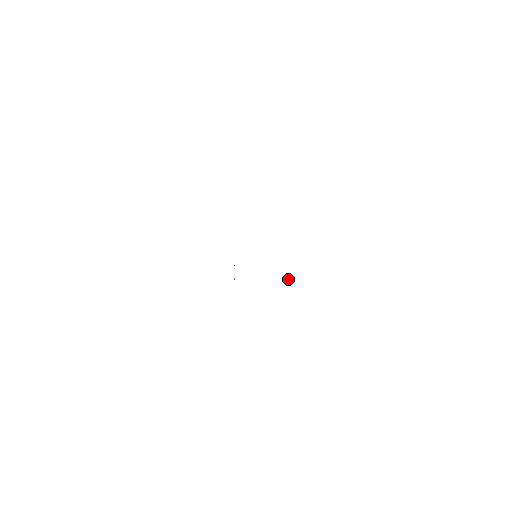
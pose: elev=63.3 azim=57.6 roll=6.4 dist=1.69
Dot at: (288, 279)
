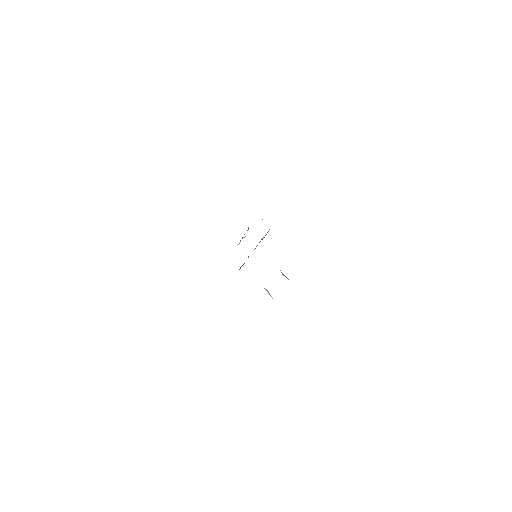
Dot at: (269, 293)
